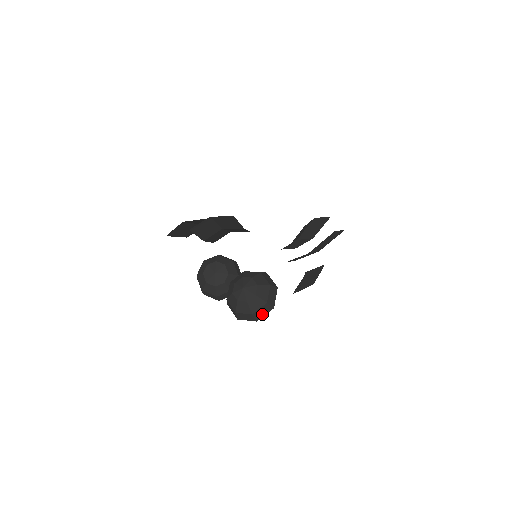
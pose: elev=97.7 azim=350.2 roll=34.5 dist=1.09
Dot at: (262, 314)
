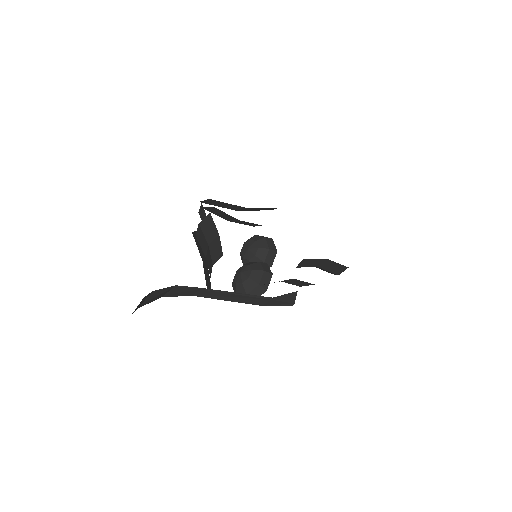
Dot at: occluded
